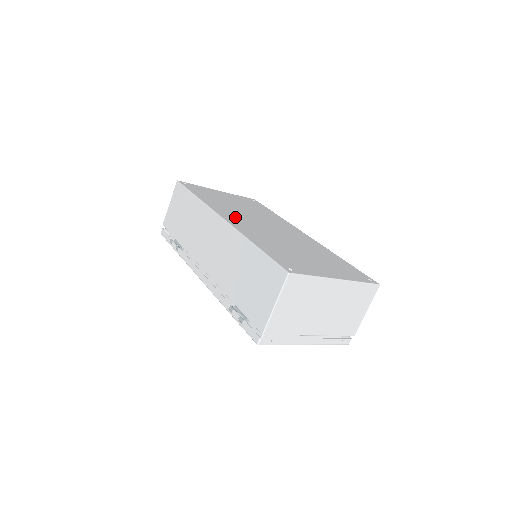
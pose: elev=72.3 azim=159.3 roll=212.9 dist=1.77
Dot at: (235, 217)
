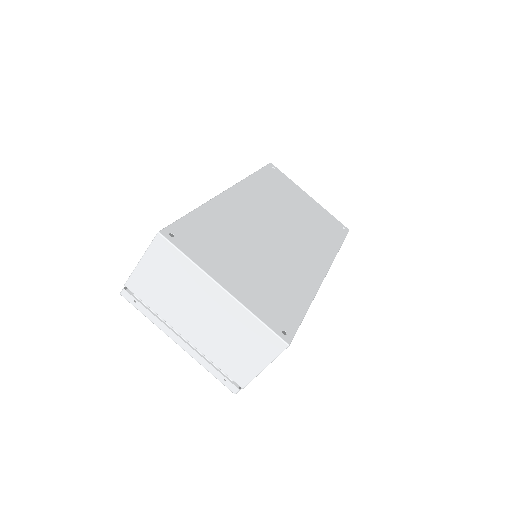
Dot at: (251, 201)
